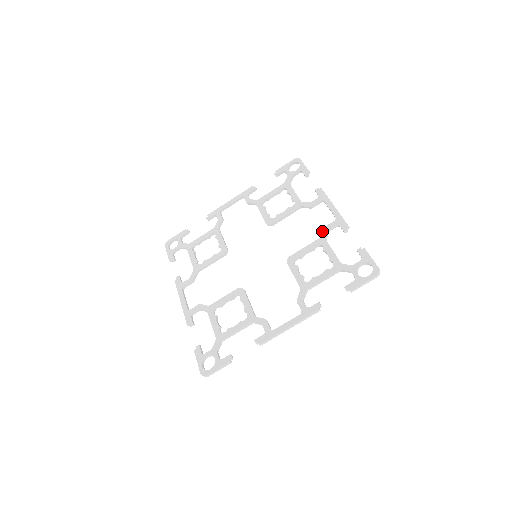
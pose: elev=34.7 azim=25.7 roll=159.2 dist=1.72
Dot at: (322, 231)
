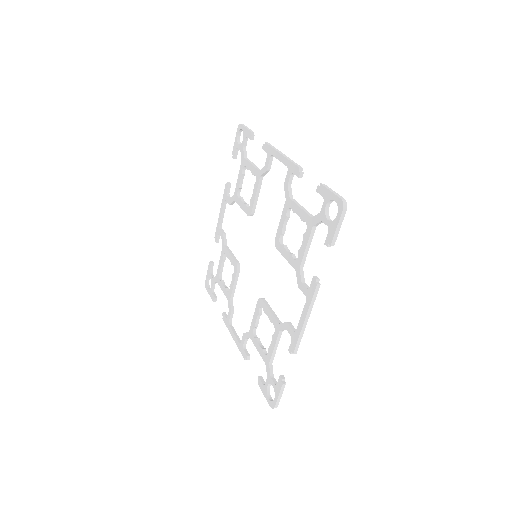
Dot at: occluded
